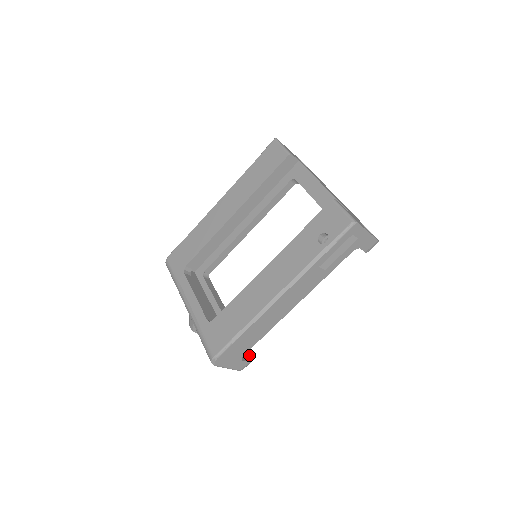
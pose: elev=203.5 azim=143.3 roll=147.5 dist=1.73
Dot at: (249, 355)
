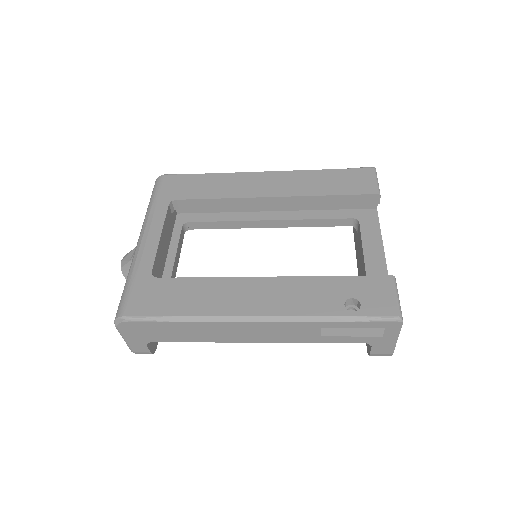
Dot at: (156, 344)
